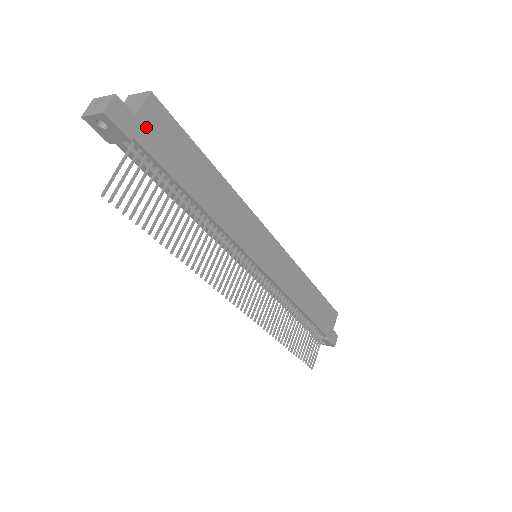
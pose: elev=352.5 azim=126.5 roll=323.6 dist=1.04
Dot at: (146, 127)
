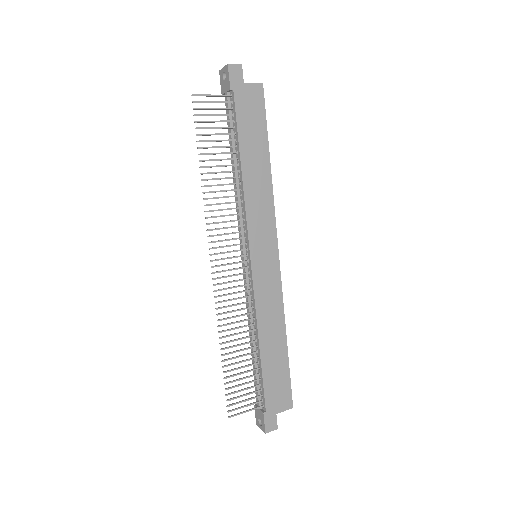
Dot at: (245, 94)
